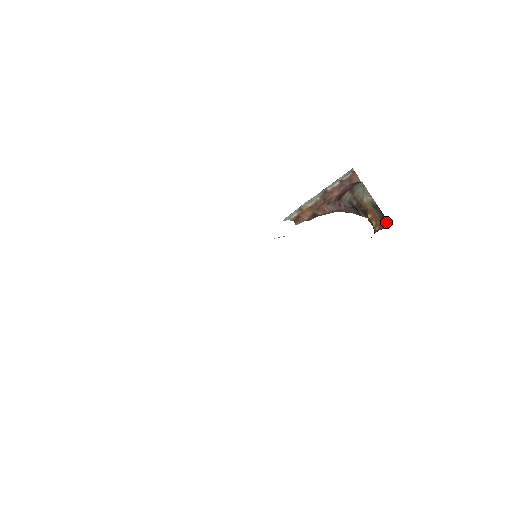
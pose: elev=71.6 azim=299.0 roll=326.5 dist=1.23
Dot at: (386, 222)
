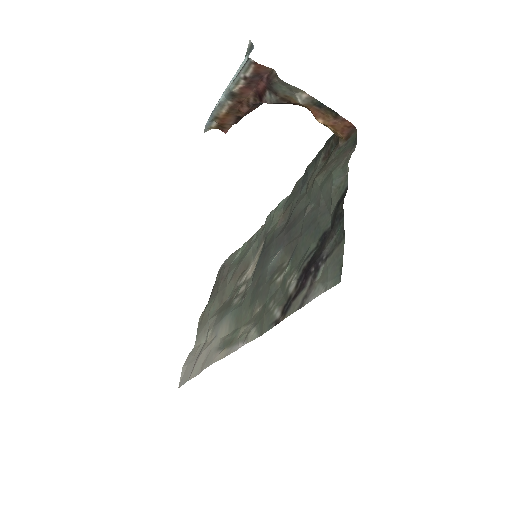
Dot at: (346, 124)
